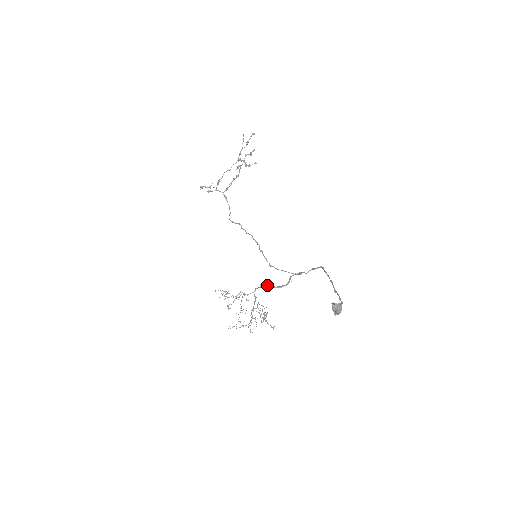
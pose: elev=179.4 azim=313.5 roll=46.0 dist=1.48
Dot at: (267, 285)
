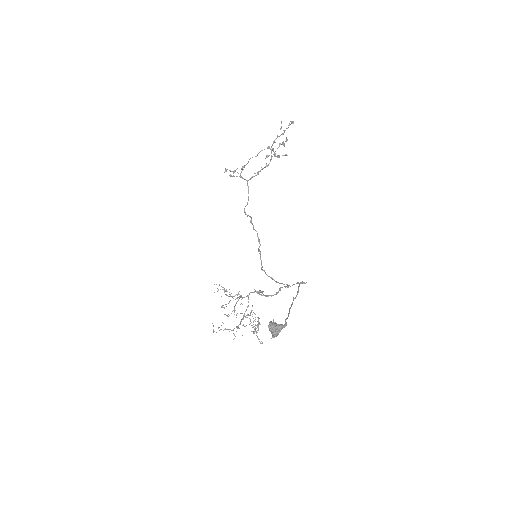
Dot at: occluded
